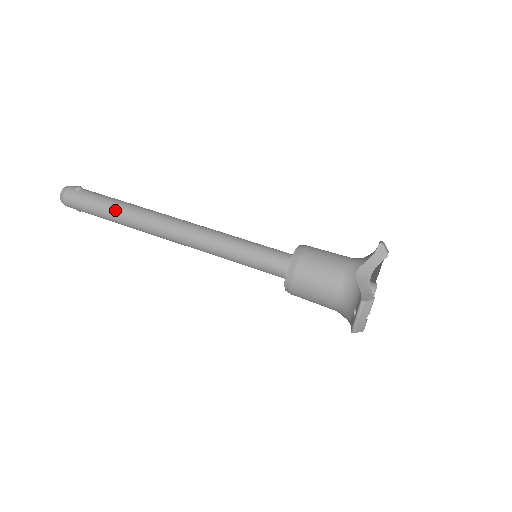
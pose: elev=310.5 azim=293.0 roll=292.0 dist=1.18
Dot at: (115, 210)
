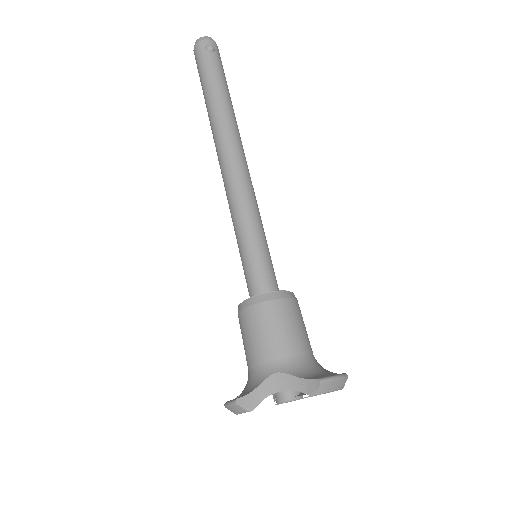
Dot at: (209, 98)
